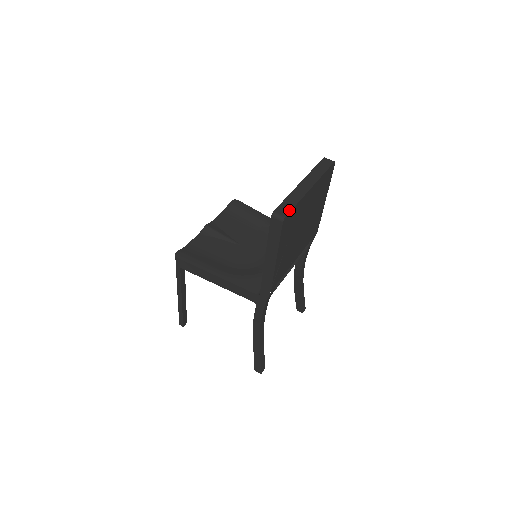
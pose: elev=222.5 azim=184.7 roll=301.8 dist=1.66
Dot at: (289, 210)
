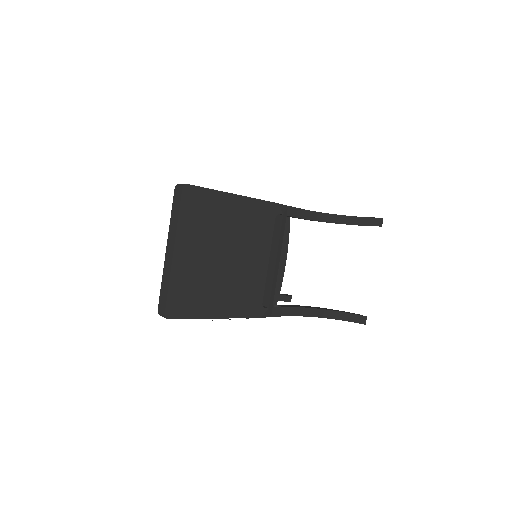
Dot at: (165, 303)
